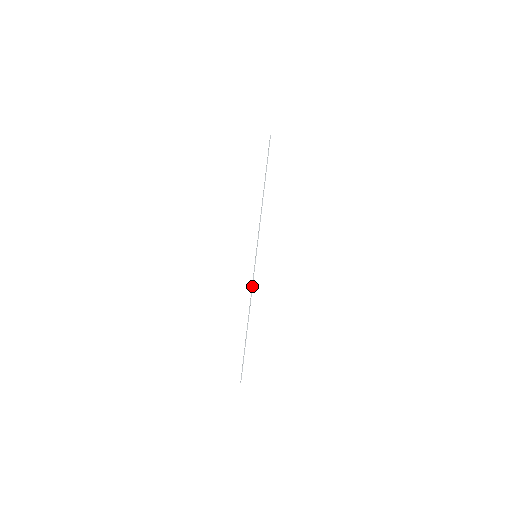
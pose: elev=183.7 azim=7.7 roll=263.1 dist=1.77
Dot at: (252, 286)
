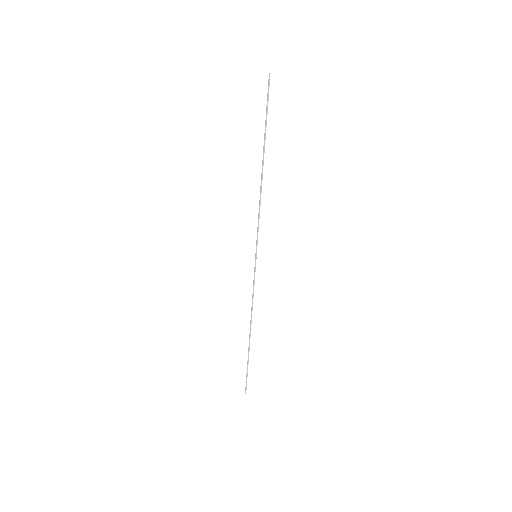
Dot at: (253, 293)
